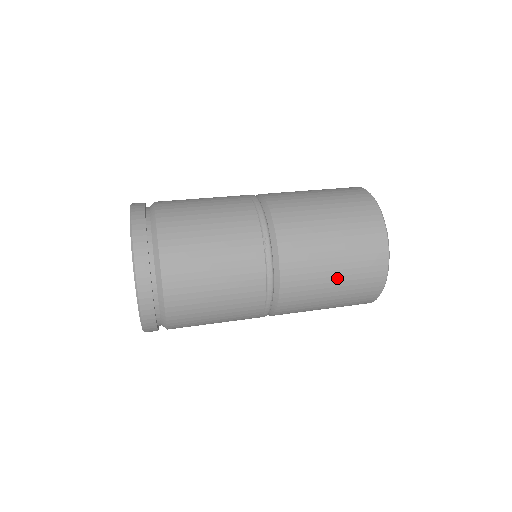
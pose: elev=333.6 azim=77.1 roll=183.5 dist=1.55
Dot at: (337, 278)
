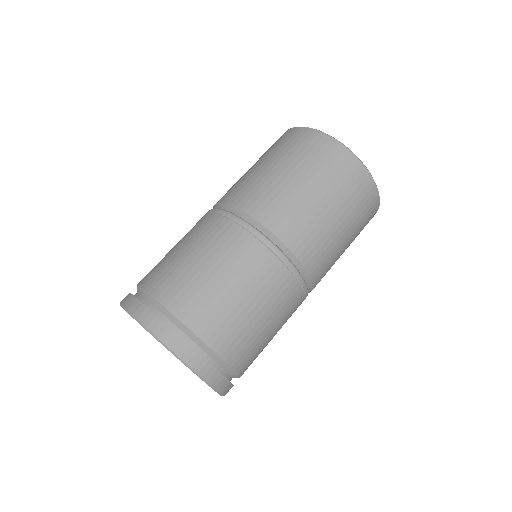
Dot at: occluded
